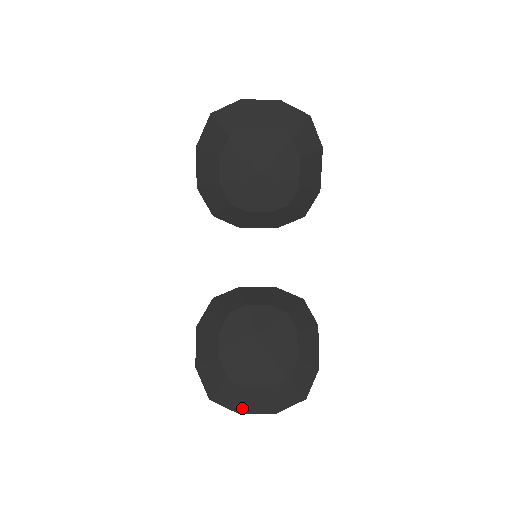
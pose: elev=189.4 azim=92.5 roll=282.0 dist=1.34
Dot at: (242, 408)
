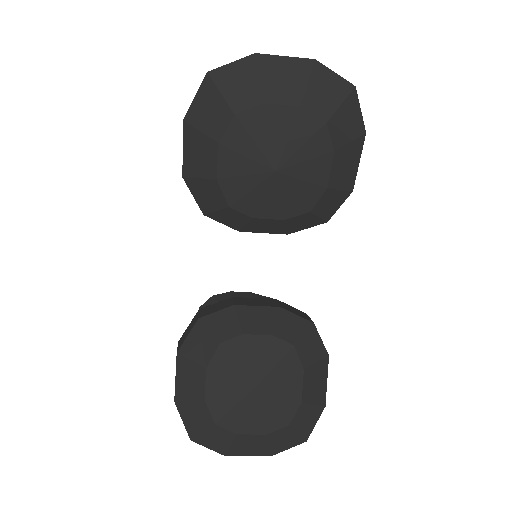
Dot at: (230, 451)
